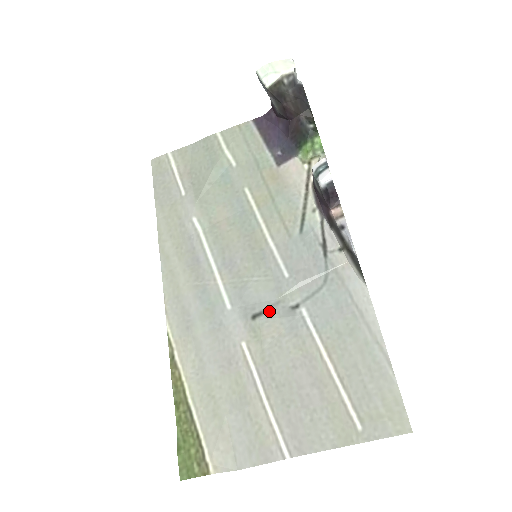
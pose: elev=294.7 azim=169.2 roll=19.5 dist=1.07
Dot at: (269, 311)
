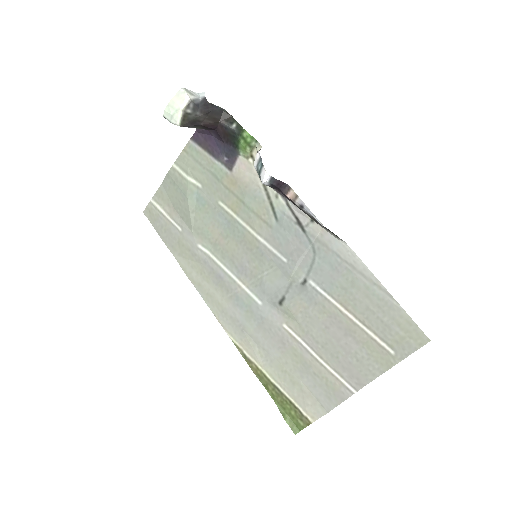
Dot at: (288, 294)
